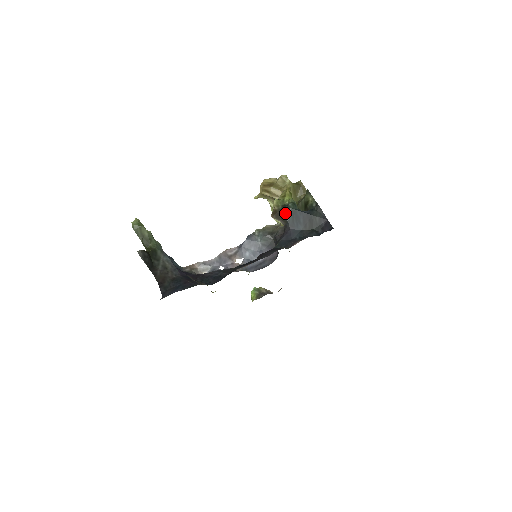
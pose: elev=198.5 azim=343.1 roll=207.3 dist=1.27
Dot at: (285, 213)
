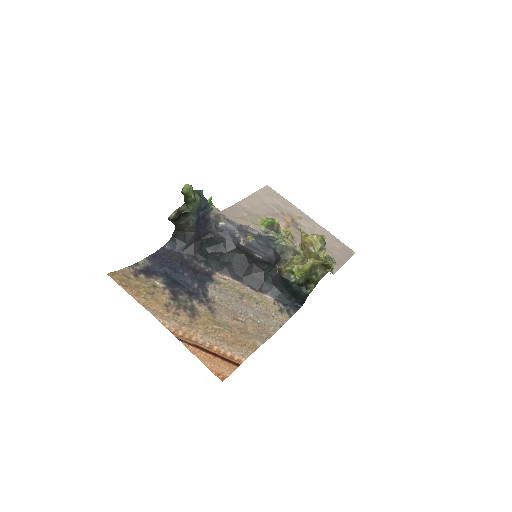
Dot at: (284, 279)
